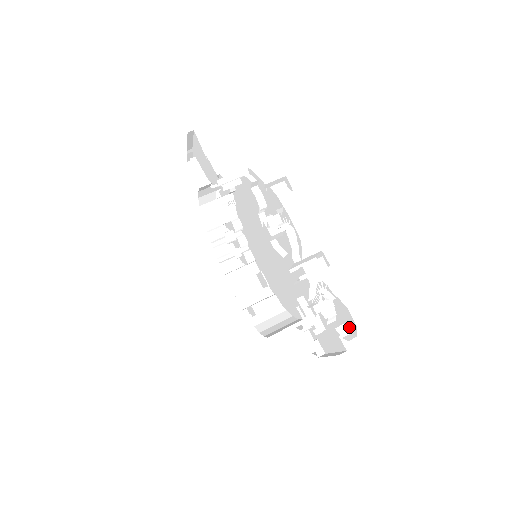
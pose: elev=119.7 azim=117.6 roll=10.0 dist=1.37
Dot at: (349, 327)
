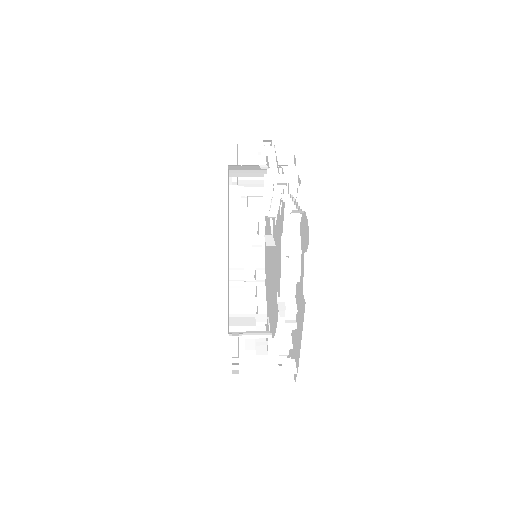
Dot at: (306, 244)
